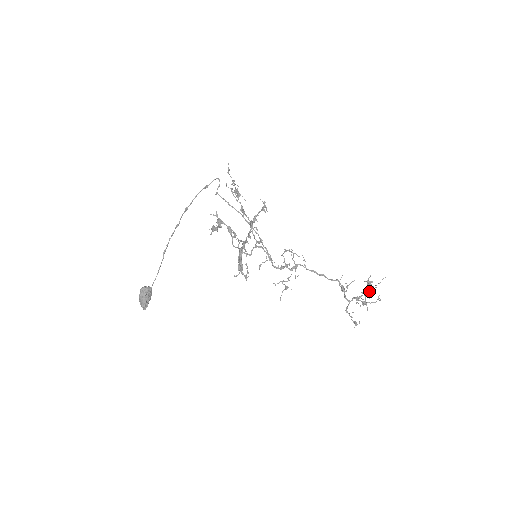
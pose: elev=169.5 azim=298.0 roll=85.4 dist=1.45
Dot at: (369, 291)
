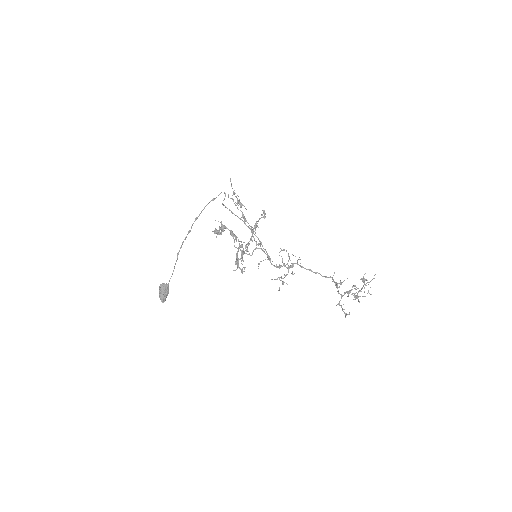
Dot at: (362, 287)
